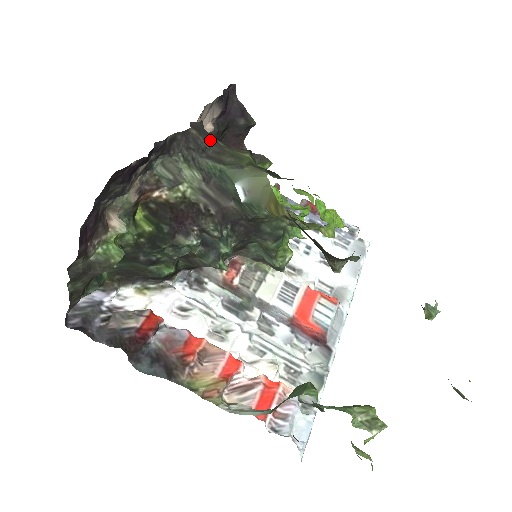
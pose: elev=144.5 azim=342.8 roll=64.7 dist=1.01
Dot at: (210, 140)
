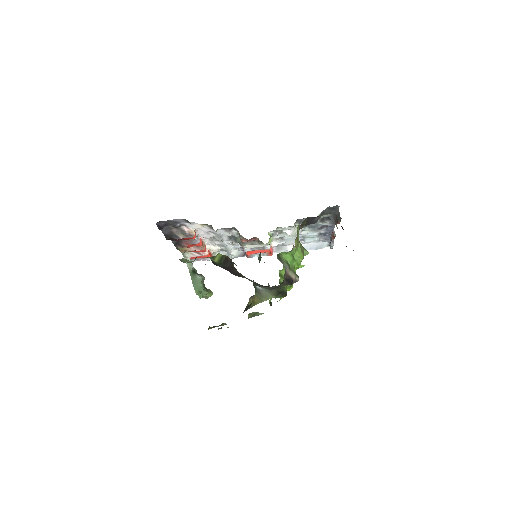
Dot at: (275, 286)
